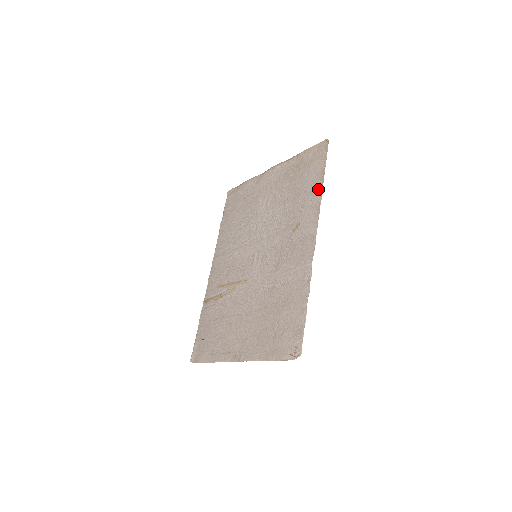
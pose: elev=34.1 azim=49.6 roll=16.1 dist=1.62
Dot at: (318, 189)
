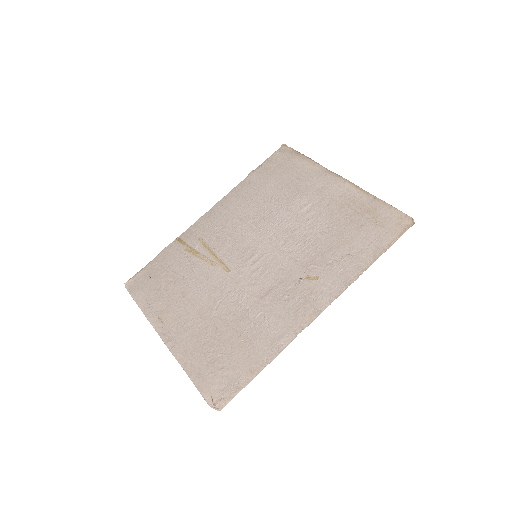
Dot at: (362, 264)
